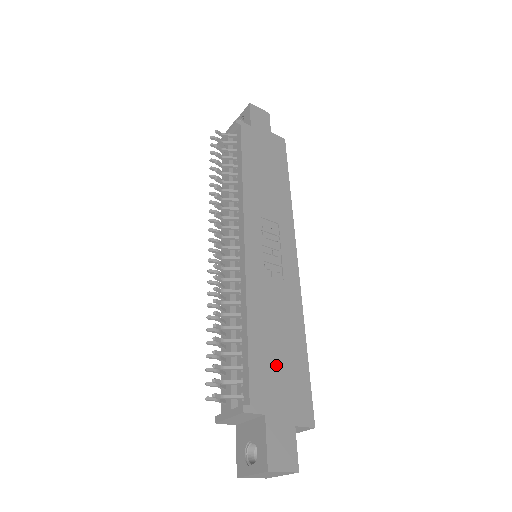
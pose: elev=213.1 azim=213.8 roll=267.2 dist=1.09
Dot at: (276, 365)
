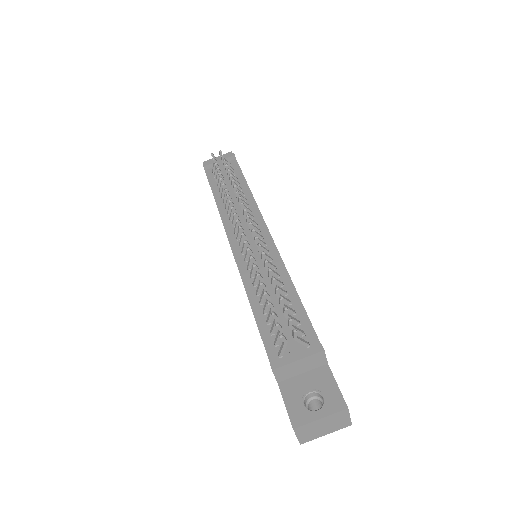
Dot at: occluded
